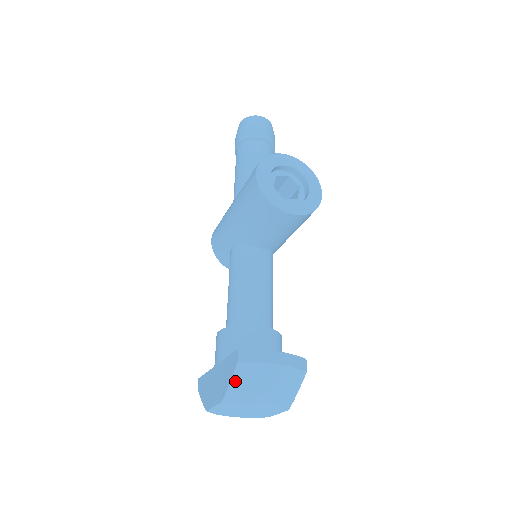
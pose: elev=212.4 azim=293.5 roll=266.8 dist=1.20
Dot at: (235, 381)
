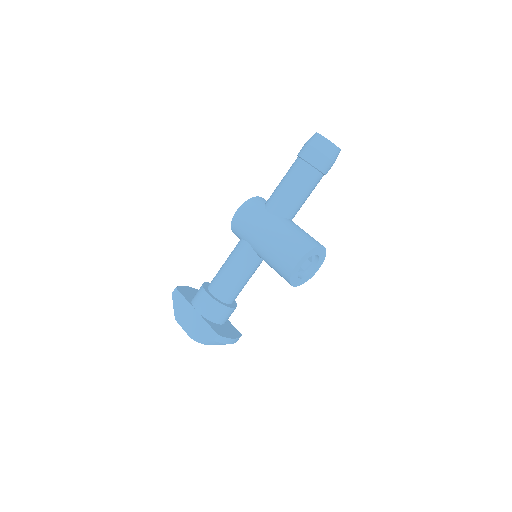
Dot at: (206, 341)
